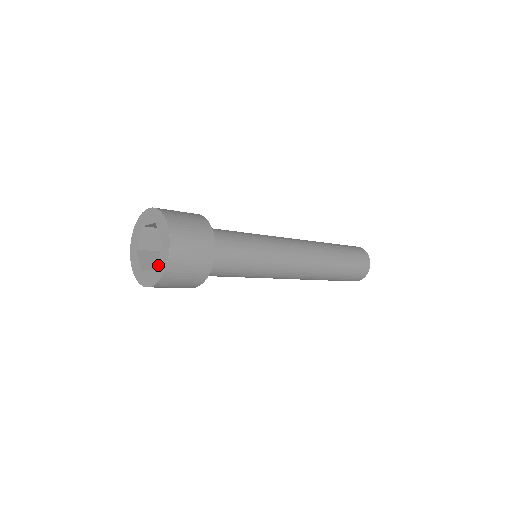
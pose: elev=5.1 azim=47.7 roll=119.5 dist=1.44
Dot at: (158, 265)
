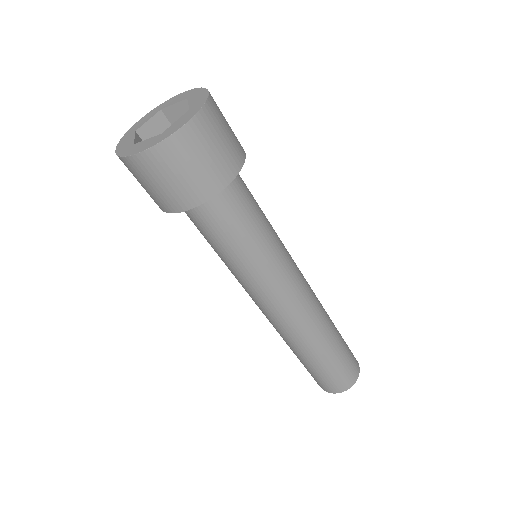
Dot at: (171, 127)
